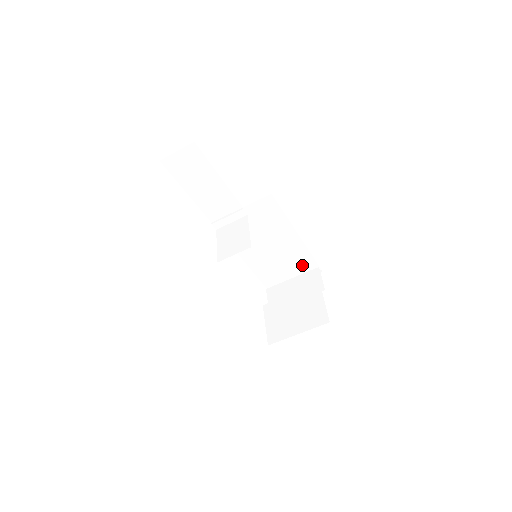
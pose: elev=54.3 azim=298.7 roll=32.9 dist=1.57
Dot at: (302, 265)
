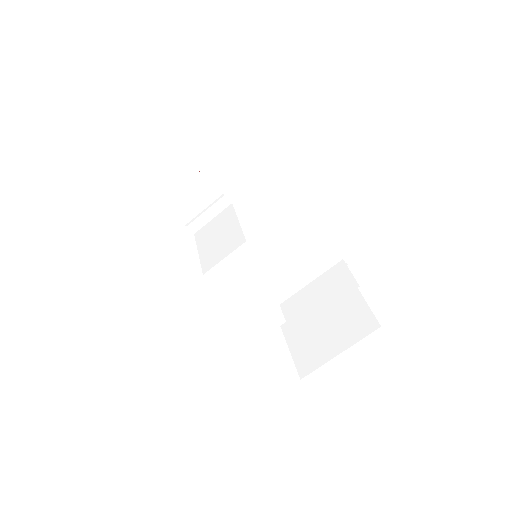
Dot at: (320, 261)
